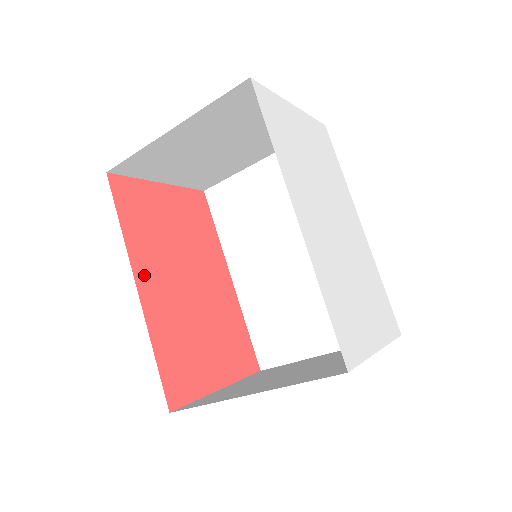
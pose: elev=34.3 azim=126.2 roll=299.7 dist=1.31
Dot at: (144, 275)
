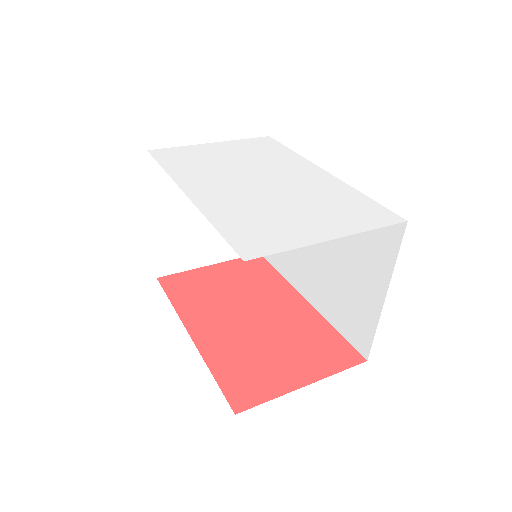
Dot at: (197, 325)
